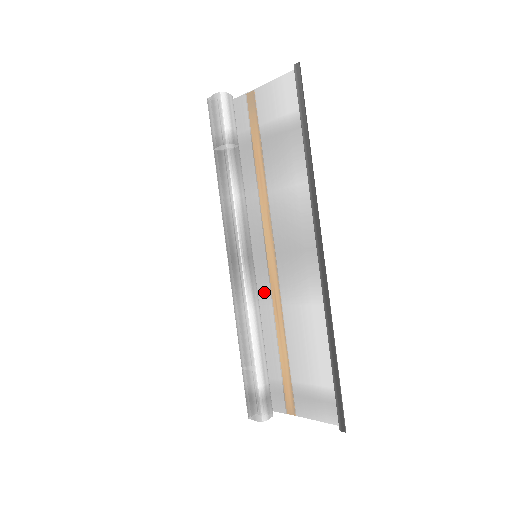
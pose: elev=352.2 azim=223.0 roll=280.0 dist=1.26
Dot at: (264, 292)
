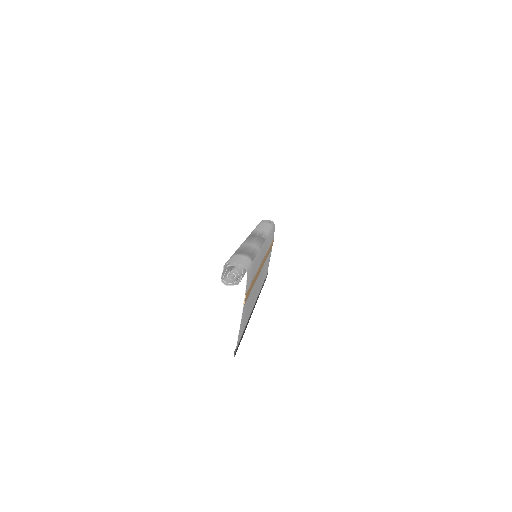
Dot at: (266, 249)
